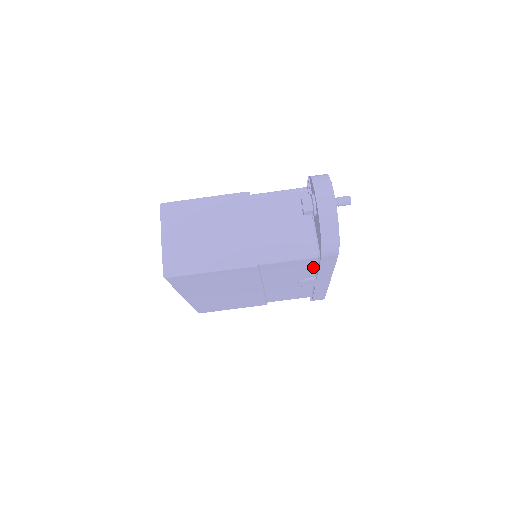
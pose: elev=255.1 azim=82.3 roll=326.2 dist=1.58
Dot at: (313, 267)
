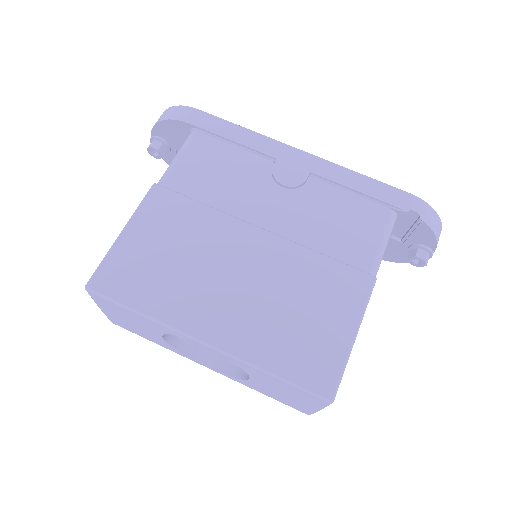
Dot at: (230, 149)
